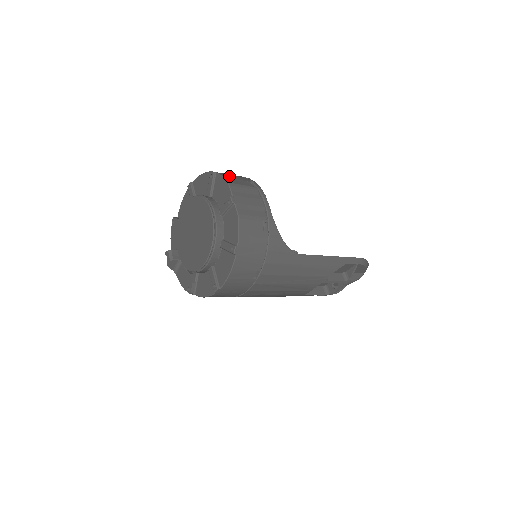
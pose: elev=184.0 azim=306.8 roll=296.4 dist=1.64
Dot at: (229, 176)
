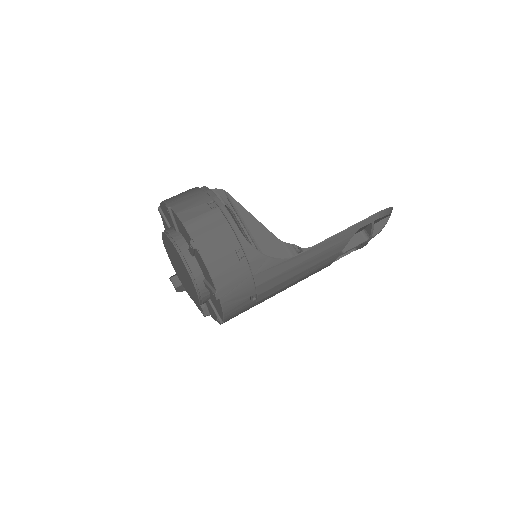
Dot at: (184, 207)
